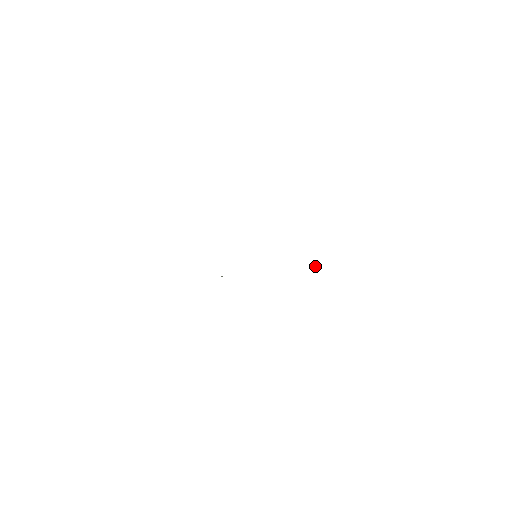
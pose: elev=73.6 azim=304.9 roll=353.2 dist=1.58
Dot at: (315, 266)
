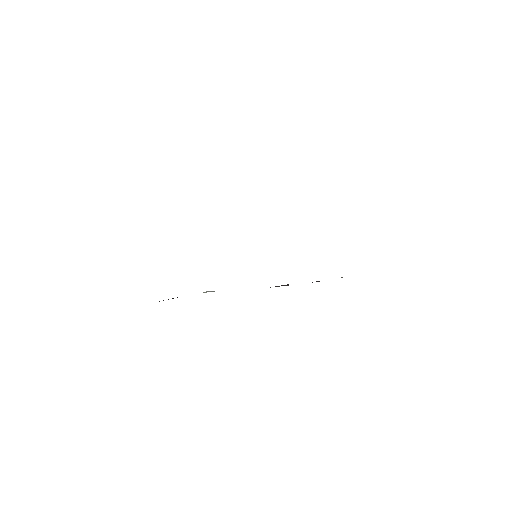
Dot at: (341, 277)
